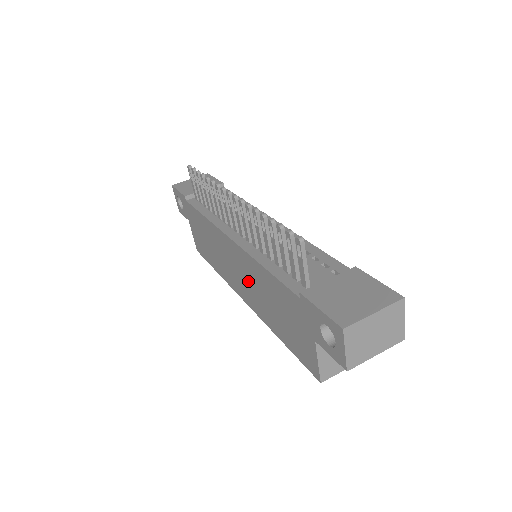
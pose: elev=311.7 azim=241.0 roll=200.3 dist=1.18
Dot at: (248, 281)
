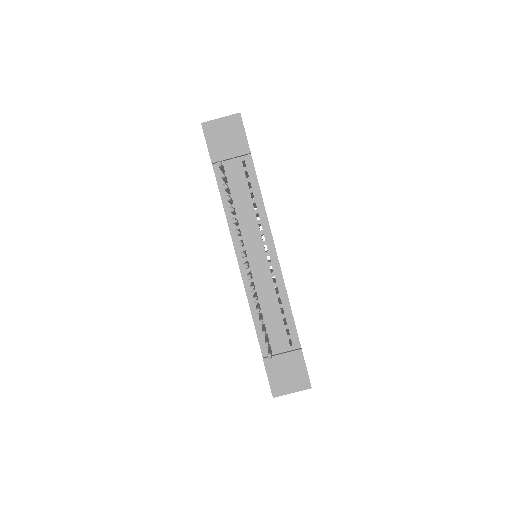
Dot at: occluded
